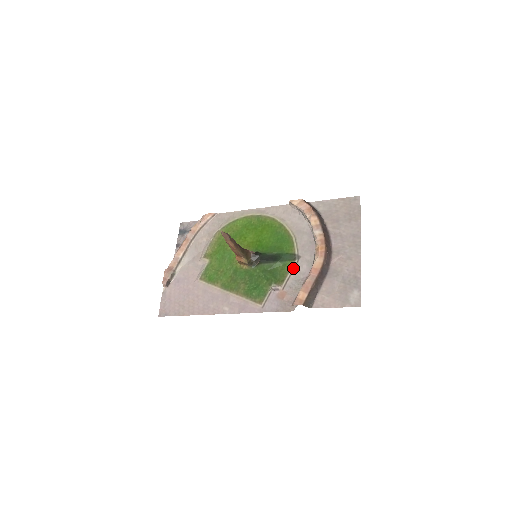
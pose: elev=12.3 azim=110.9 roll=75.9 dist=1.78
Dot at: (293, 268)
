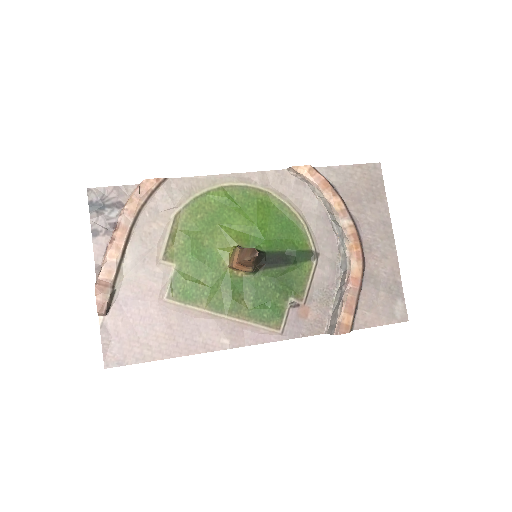
Dot at: (313, 272)
